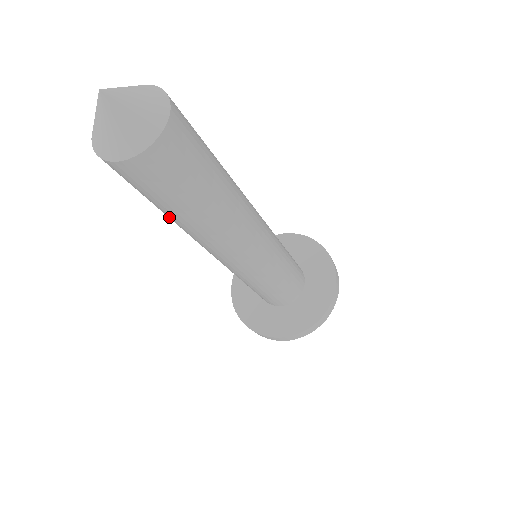
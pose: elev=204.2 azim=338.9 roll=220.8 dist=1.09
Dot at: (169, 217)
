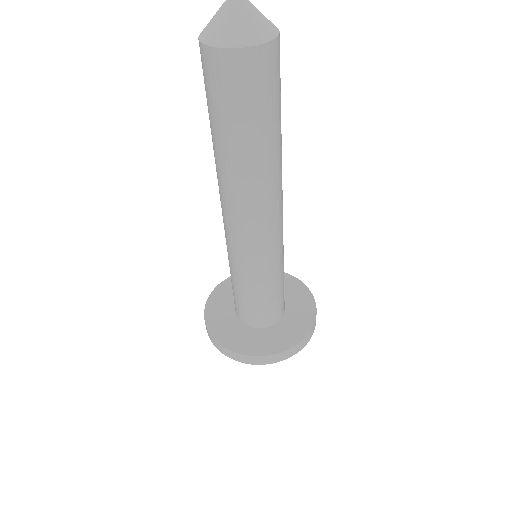
Dot at: occluded
